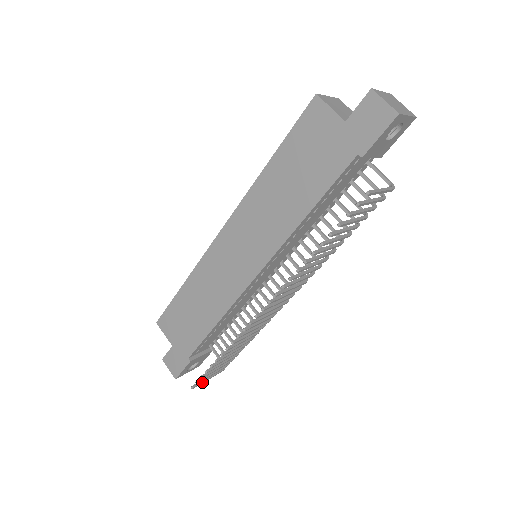
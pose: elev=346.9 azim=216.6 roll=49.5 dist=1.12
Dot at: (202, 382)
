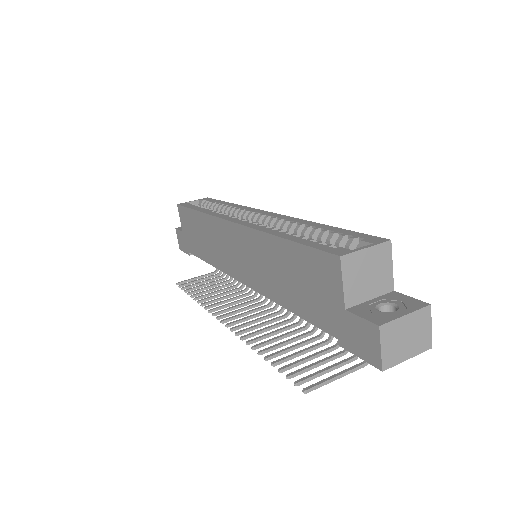
Dot at: occluded
